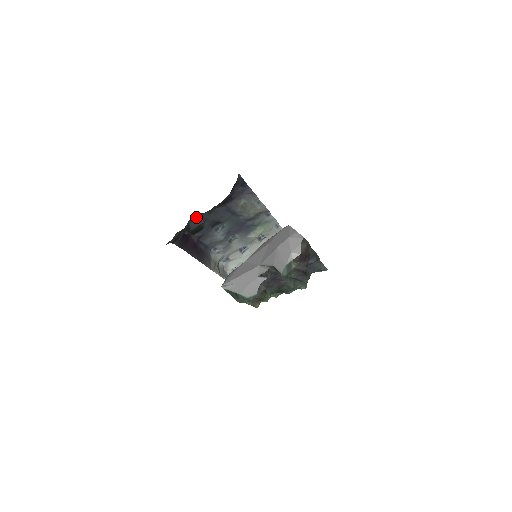
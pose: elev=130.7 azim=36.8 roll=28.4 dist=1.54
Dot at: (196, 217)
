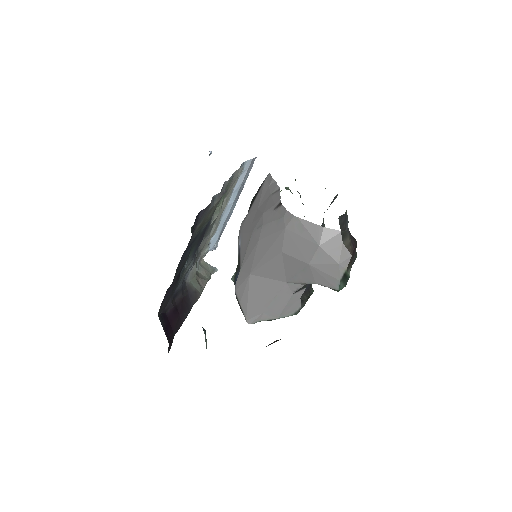
Dot at: occluded
